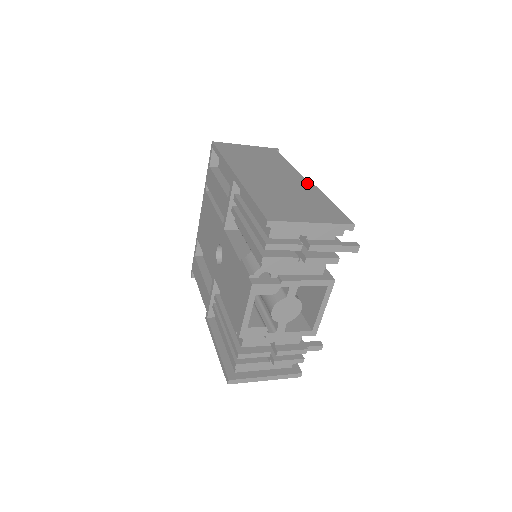
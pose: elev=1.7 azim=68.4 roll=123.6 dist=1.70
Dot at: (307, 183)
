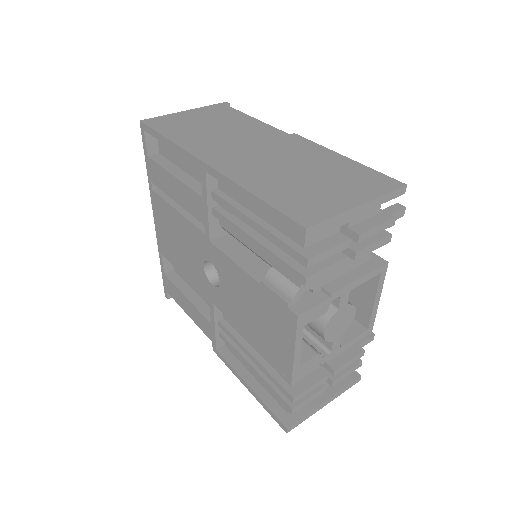
Dot at: (300, 141)
